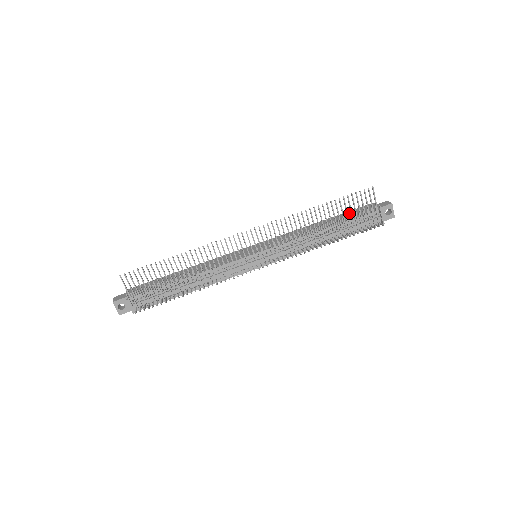
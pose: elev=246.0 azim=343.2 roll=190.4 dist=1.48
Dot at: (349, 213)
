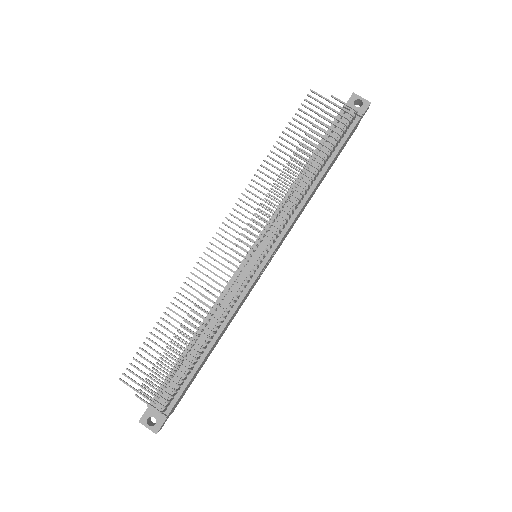
Dot at: occluded
